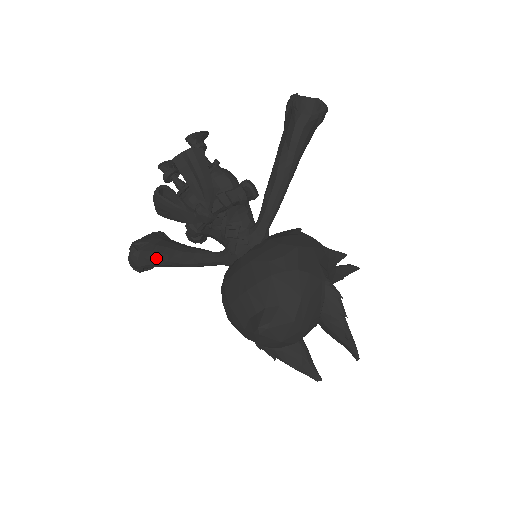
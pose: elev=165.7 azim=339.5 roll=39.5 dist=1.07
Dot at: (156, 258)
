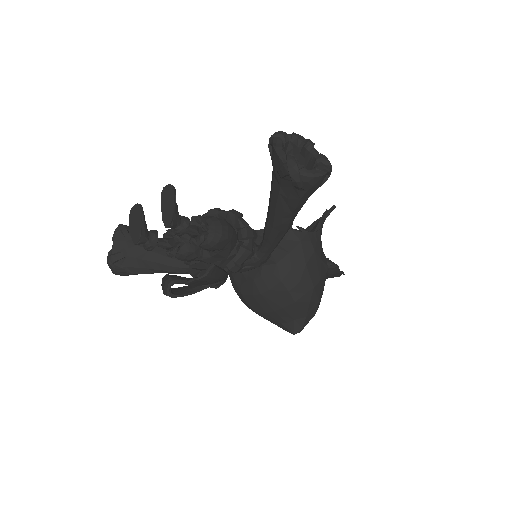
Dot at: (149, 273)
